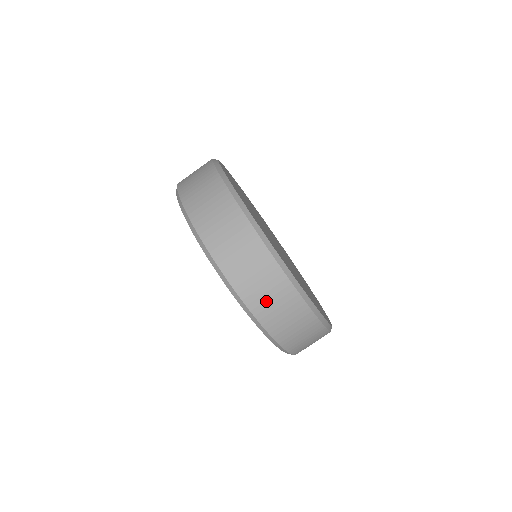
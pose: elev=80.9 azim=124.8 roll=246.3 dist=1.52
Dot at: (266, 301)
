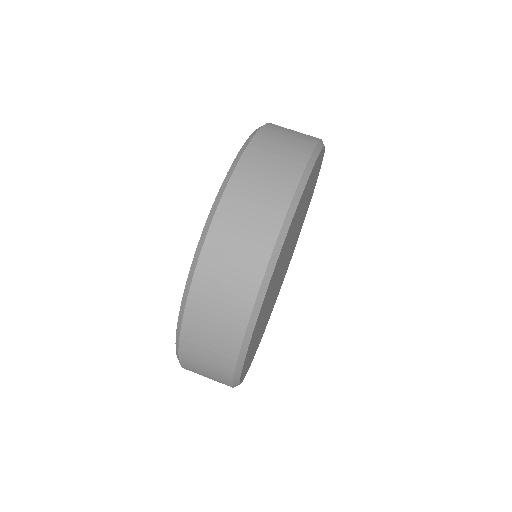
Dot at: (227, 254)
